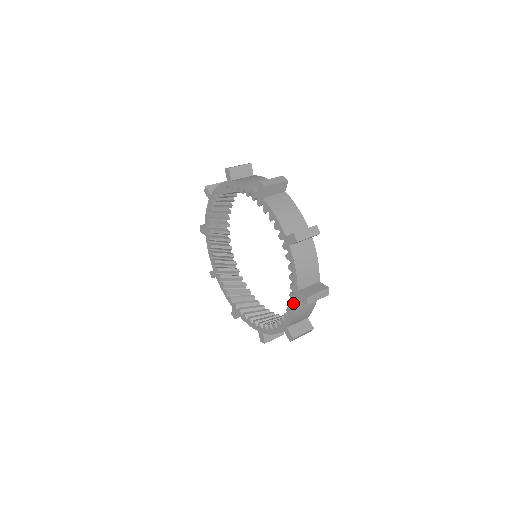
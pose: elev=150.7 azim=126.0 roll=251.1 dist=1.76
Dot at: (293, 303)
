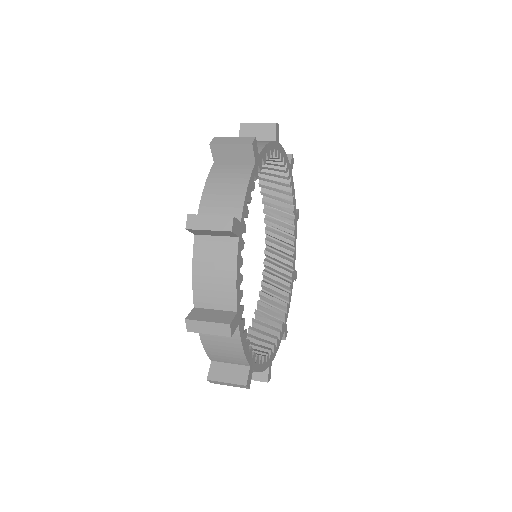
Dot at: occluded
